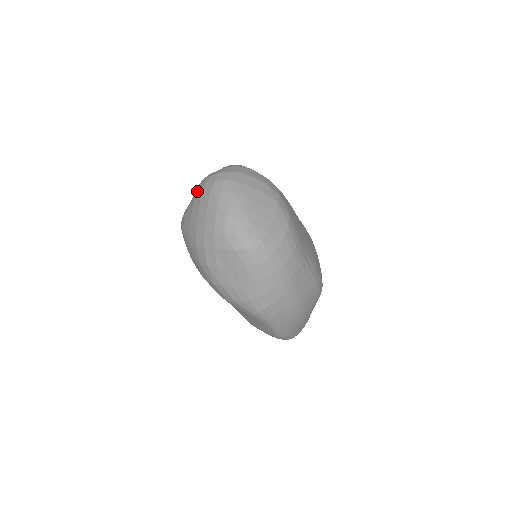
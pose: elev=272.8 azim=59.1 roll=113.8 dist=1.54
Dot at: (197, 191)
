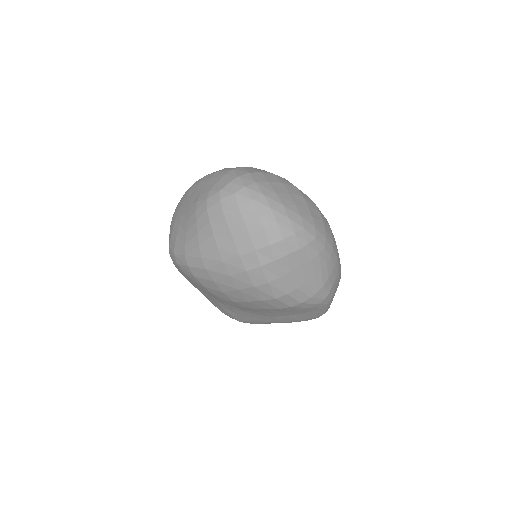
Dot at: (210, 214)
